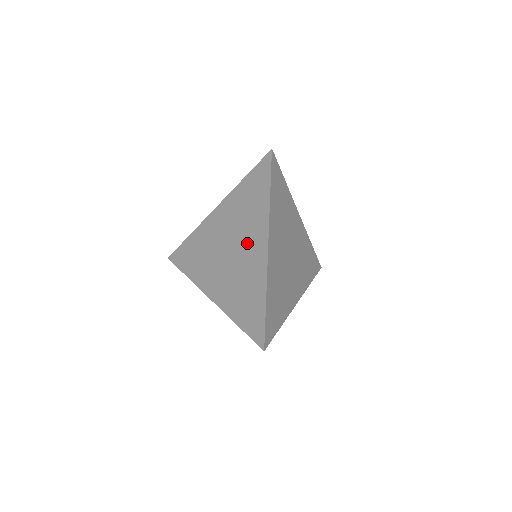
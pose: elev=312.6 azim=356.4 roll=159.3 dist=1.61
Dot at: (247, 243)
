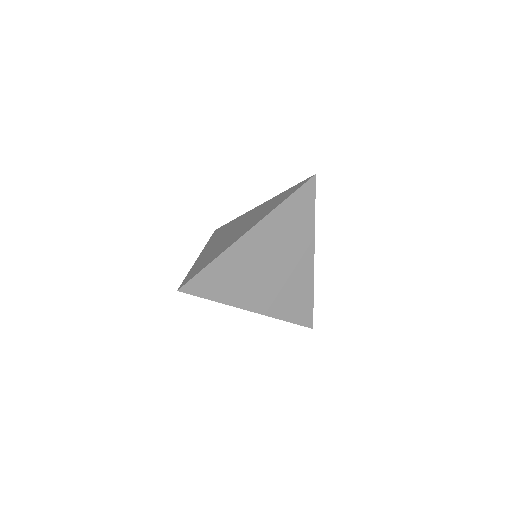
Dot at: occluded
